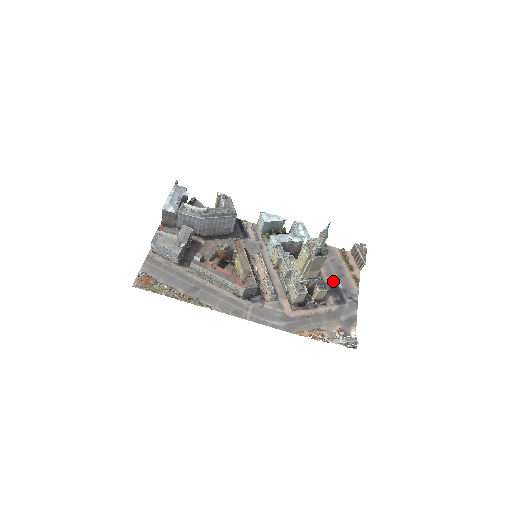
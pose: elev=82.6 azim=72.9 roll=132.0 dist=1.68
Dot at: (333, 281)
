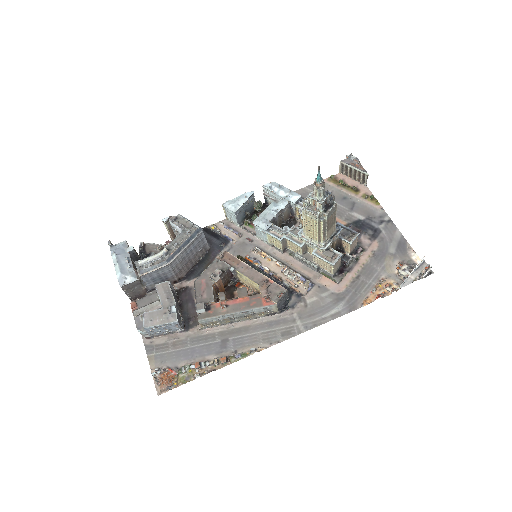
Dot at: (350, 218)
